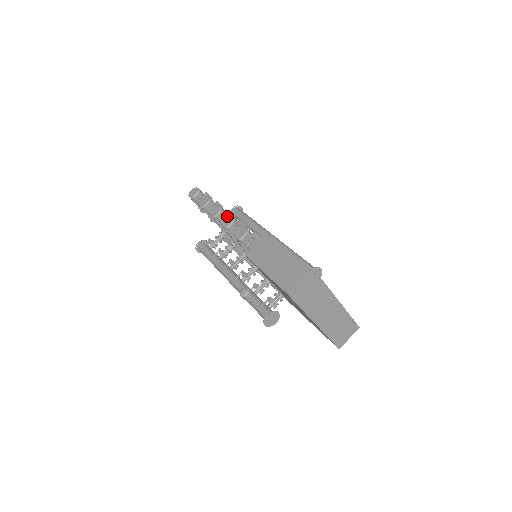
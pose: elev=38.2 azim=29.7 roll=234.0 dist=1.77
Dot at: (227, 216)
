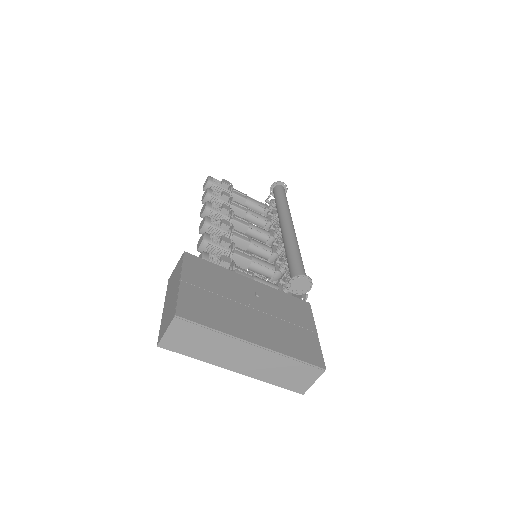
Dot at: occluded
